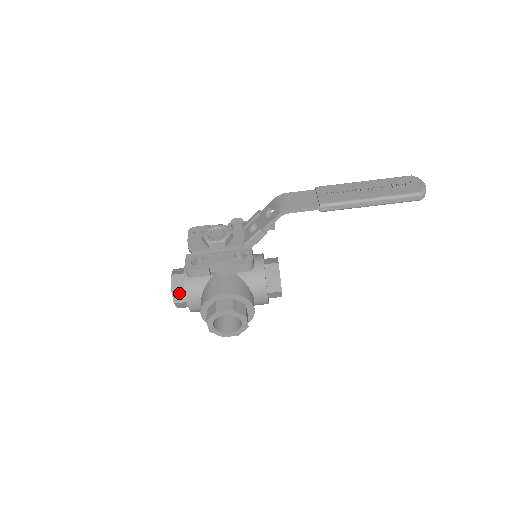
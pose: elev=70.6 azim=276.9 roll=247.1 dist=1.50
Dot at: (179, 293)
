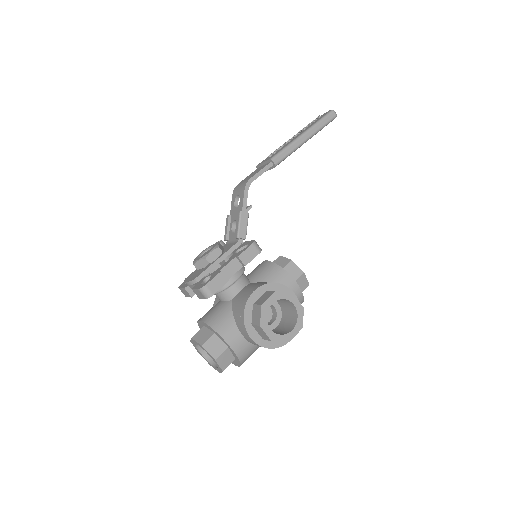
Dot at: (212, 344)
